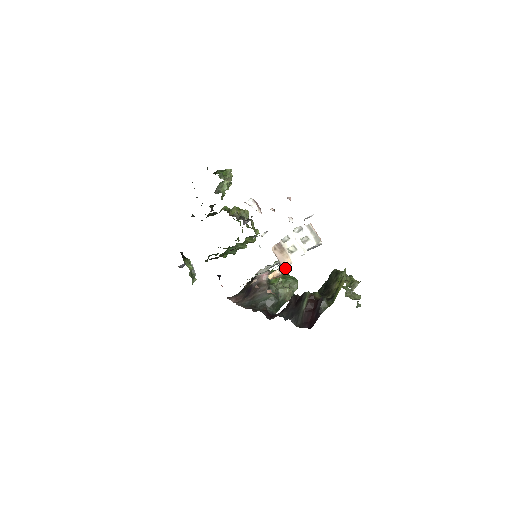
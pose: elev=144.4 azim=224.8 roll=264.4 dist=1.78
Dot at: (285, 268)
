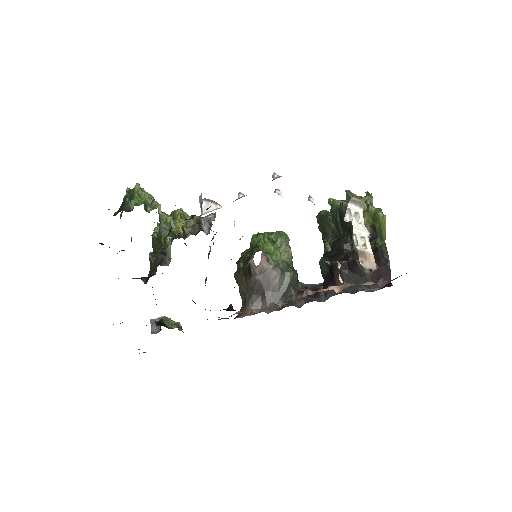
Dot at: (376, 268)
